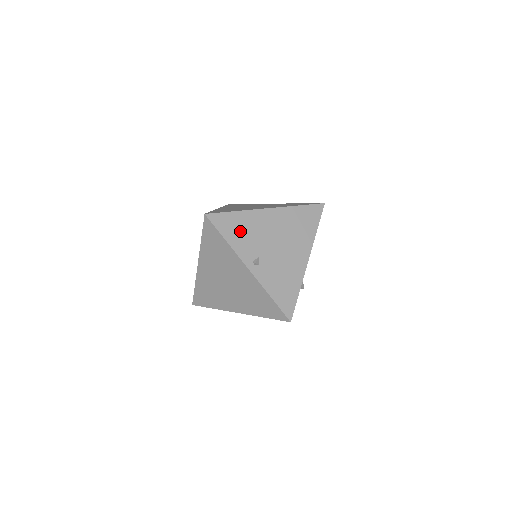
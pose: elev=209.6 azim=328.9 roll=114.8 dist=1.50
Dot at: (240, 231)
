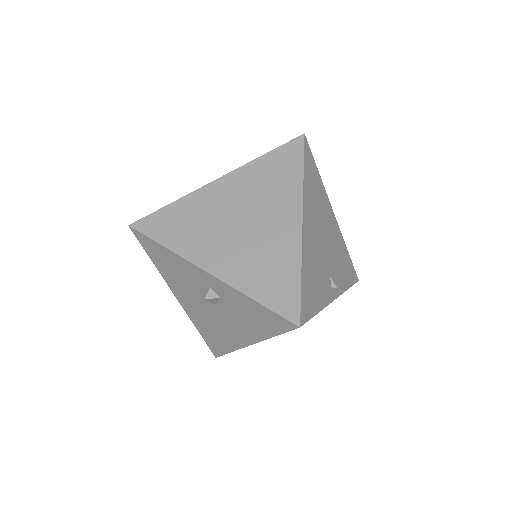
Dot at: (314, 284)
